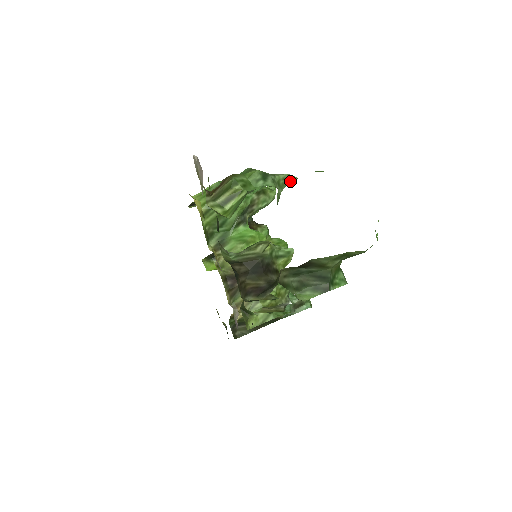
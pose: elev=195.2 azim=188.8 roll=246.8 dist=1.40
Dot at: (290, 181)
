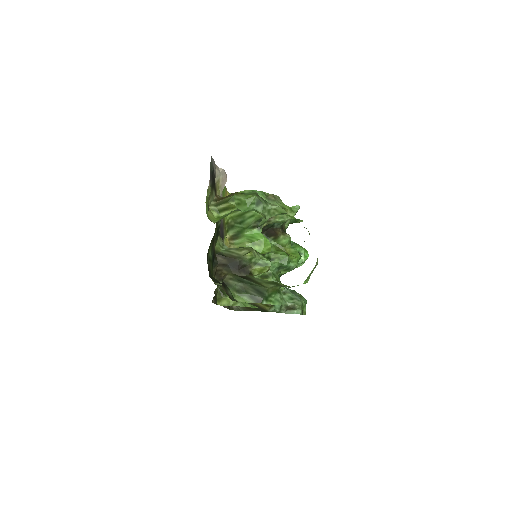
Dot at: (281, 213)
